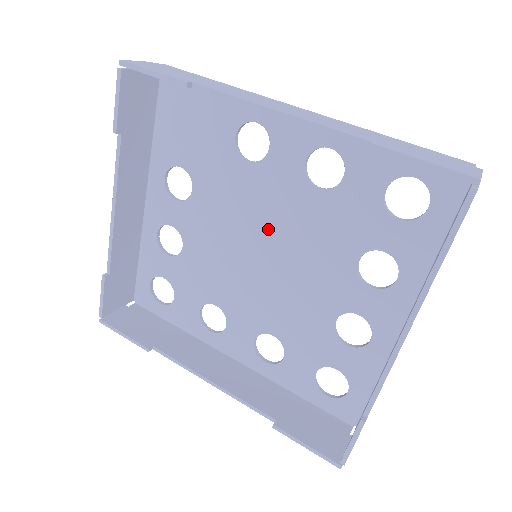
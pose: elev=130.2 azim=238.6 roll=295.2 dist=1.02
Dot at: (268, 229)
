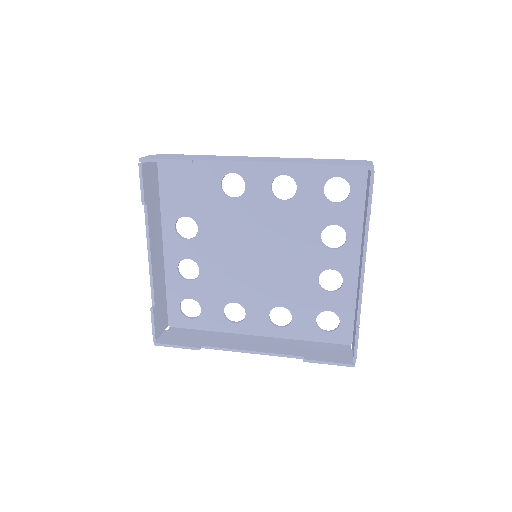
Dot at: (258, 236)
